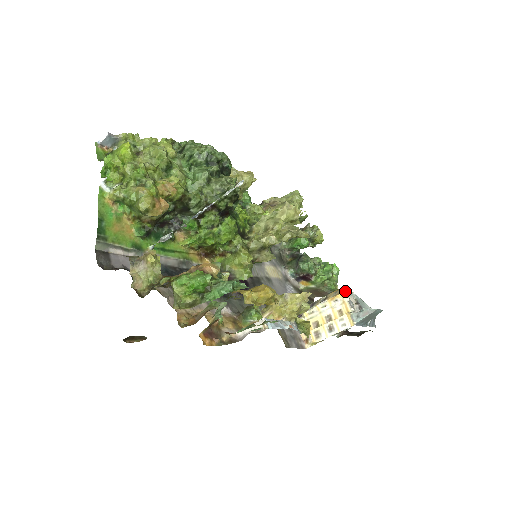
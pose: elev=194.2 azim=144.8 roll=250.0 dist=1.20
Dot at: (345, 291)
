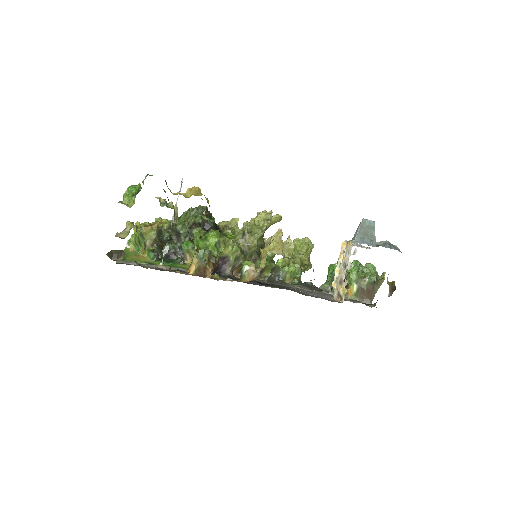
Dot at: (345, 240)
